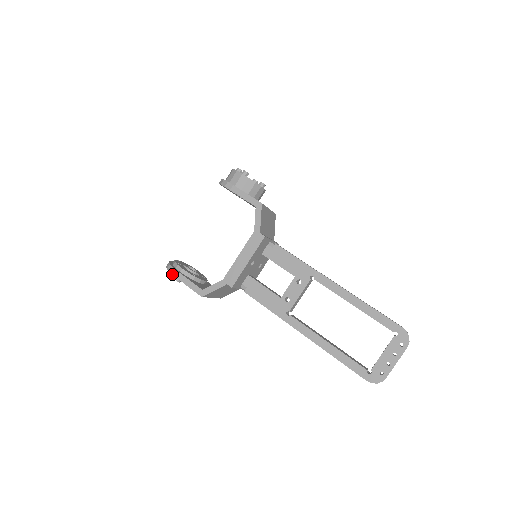
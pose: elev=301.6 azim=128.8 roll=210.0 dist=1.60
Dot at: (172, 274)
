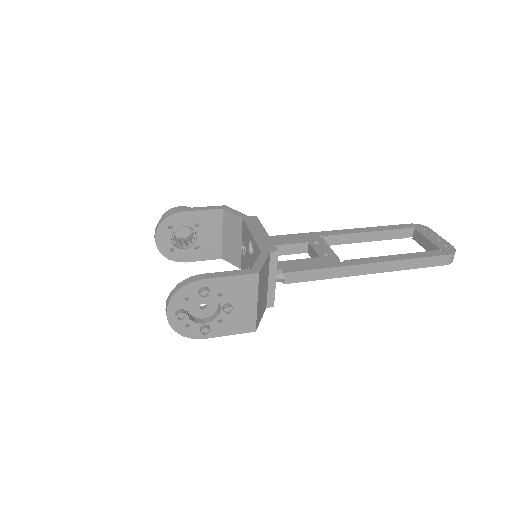
Dot at: (196, 280)
